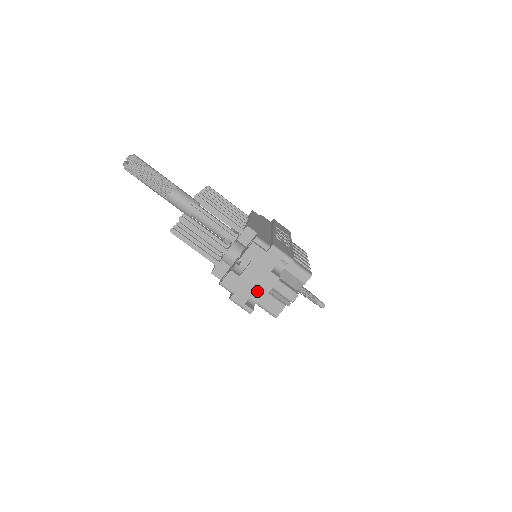
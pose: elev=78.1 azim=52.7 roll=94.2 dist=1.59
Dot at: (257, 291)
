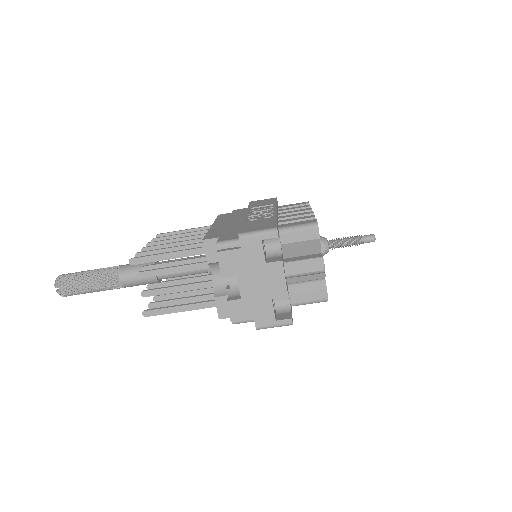
Dot at: (274, 296)
